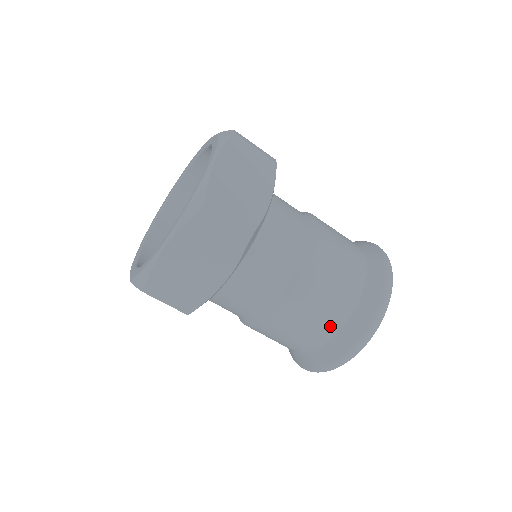
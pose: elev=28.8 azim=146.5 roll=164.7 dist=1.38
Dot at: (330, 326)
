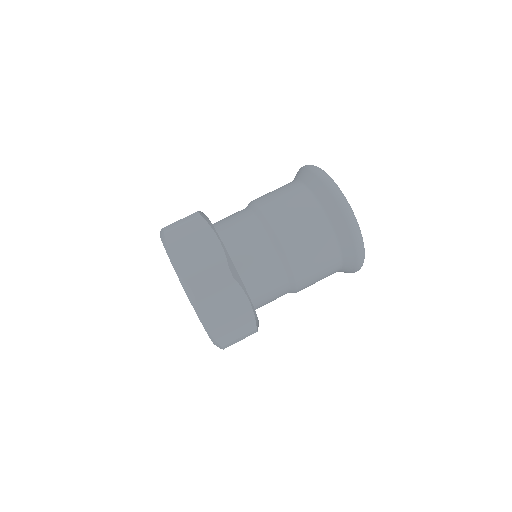
Dot at: (330, 248)
